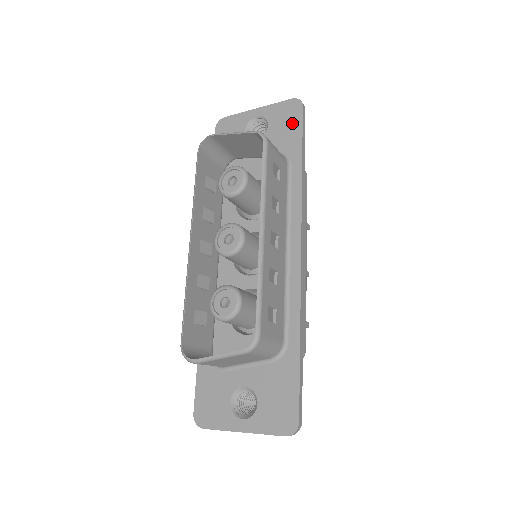
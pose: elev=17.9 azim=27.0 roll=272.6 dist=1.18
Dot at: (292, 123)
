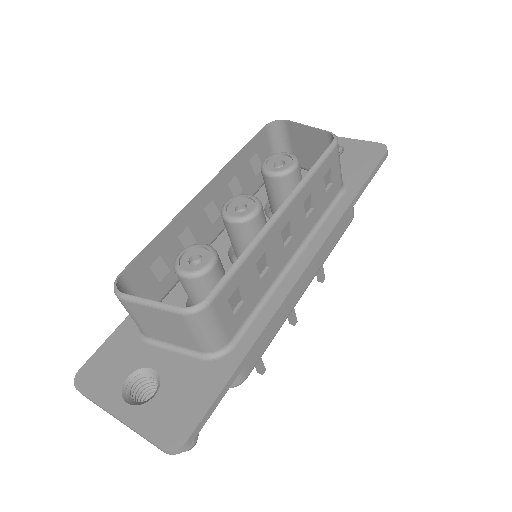
Dot at: (367, 160)
